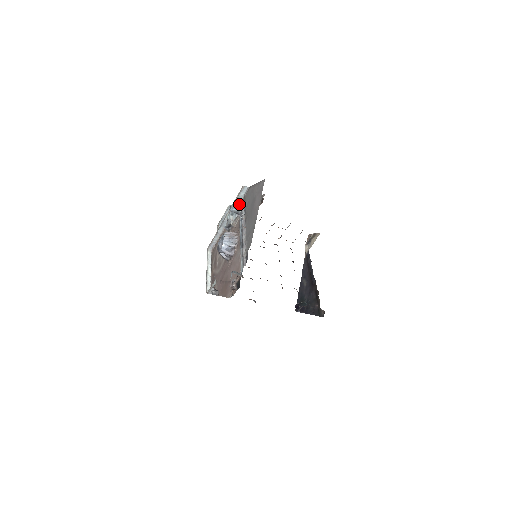
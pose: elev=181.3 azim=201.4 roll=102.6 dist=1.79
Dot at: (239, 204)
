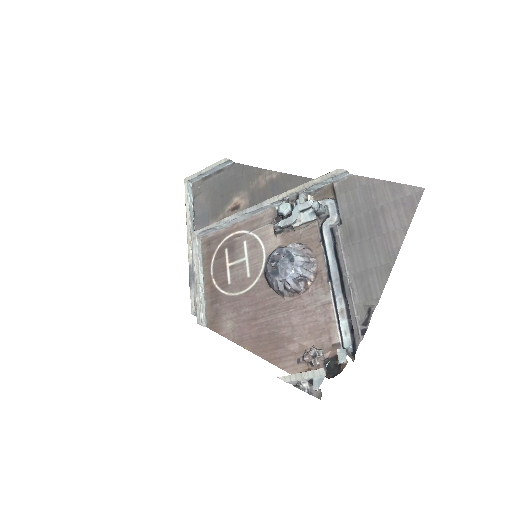
Dot at: (310, 192)
